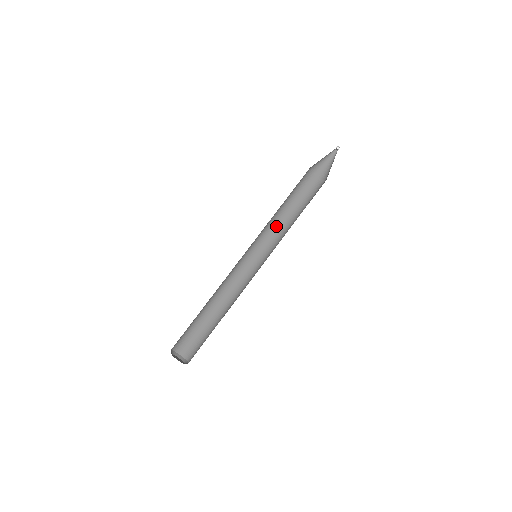
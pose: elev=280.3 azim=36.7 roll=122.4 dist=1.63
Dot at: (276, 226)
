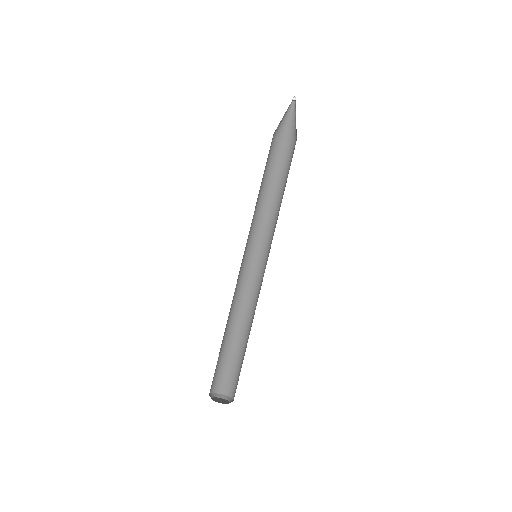
Dot at: (272, 215)
